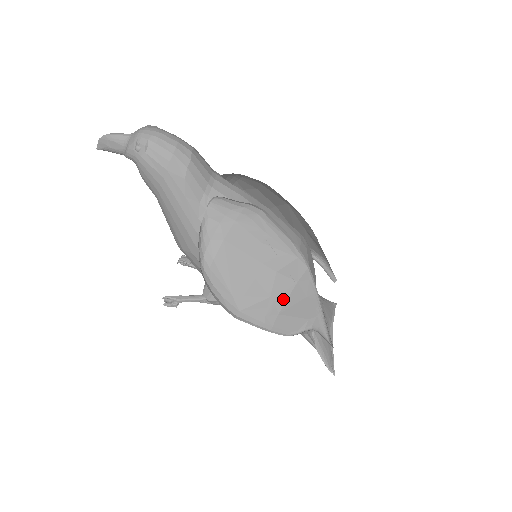
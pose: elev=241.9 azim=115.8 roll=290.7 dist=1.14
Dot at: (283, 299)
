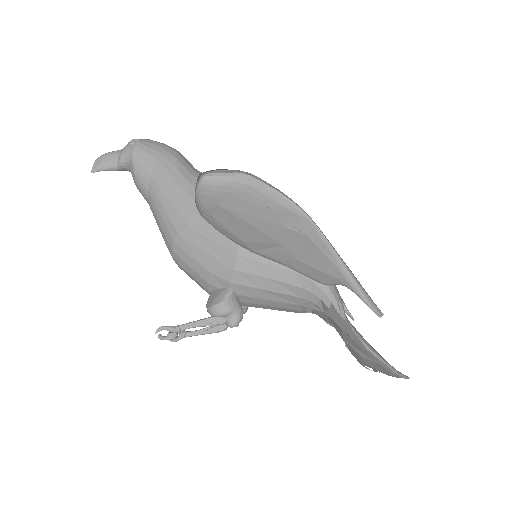
Dot at: (298, 248)
